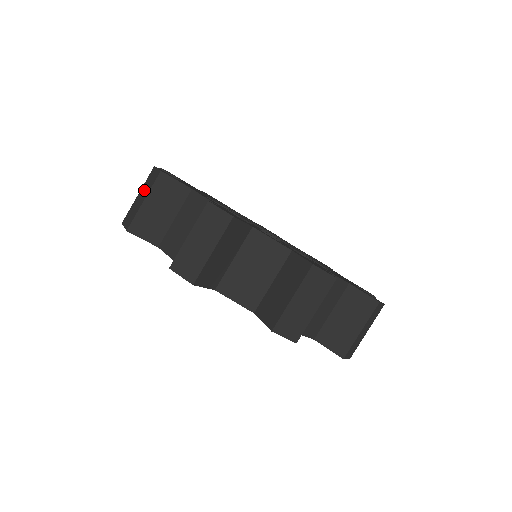
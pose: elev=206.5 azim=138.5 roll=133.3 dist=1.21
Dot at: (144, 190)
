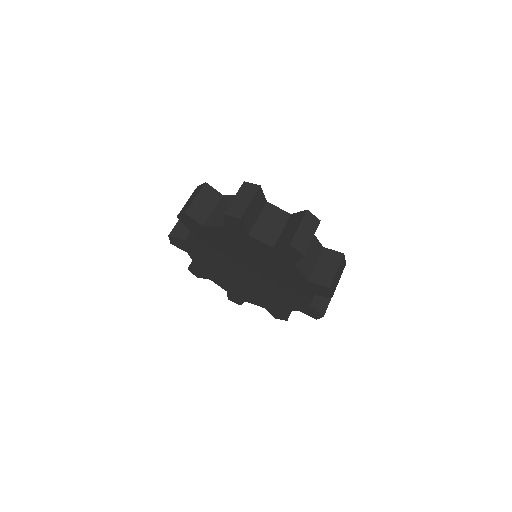
Dot at: (244, 195)
